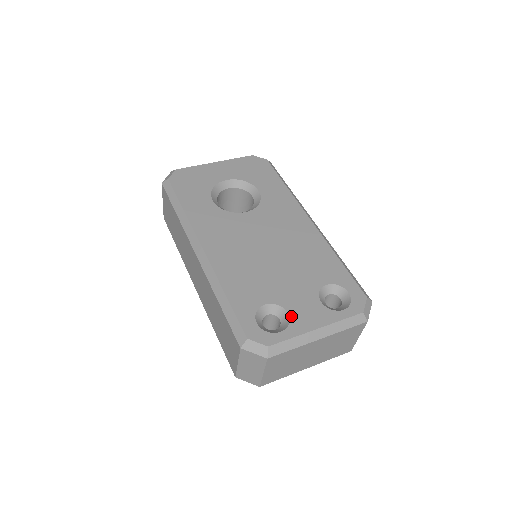
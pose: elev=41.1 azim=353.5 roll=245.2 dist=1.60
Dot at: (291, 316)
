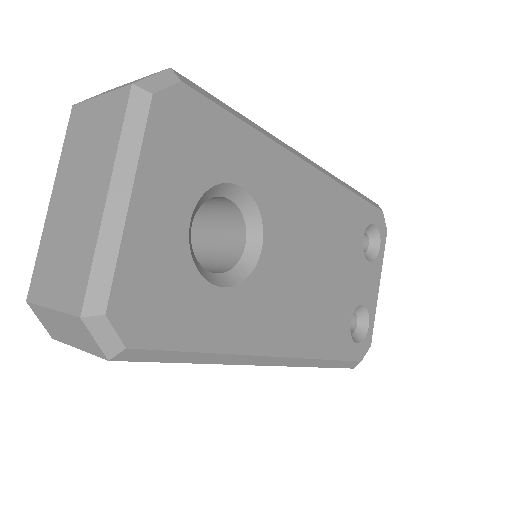
Dot at: (366, 304)
